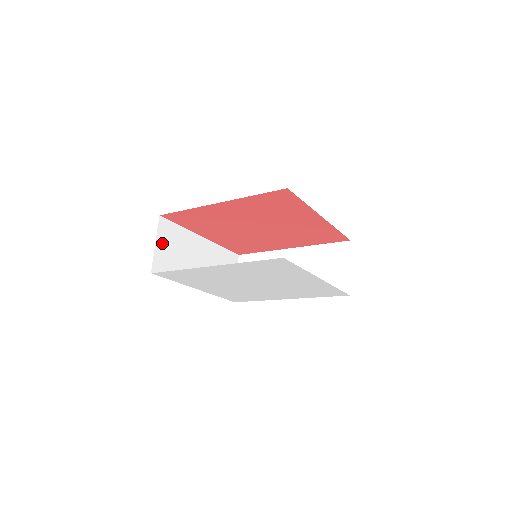
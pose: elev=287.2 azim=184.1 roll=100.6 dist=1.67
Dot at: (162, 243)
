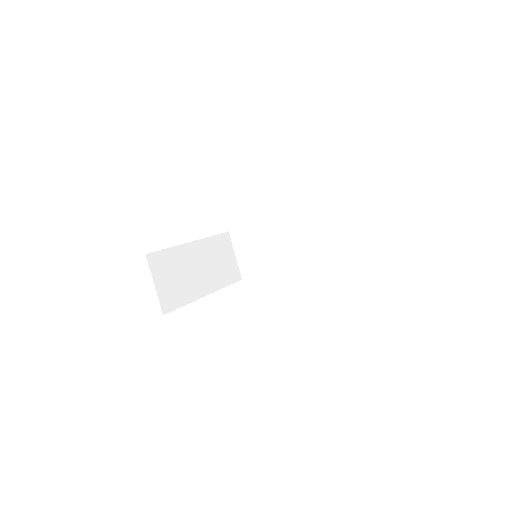
Dot at: (160, 279)
